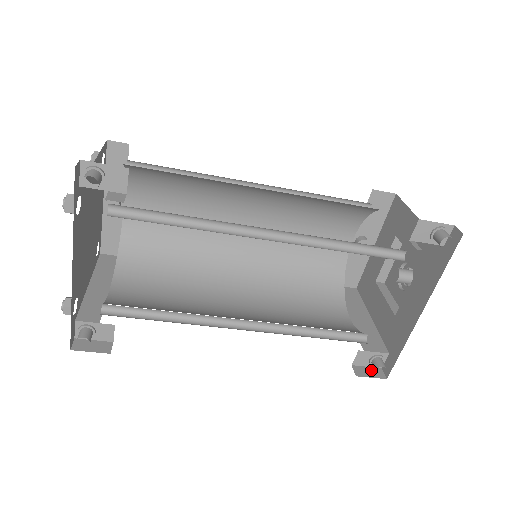
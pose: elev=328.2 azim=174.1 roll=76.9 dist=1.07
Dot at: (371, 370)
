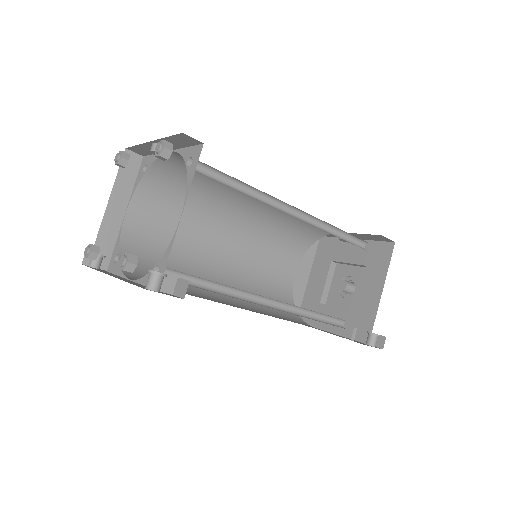
Dot at: occluded
